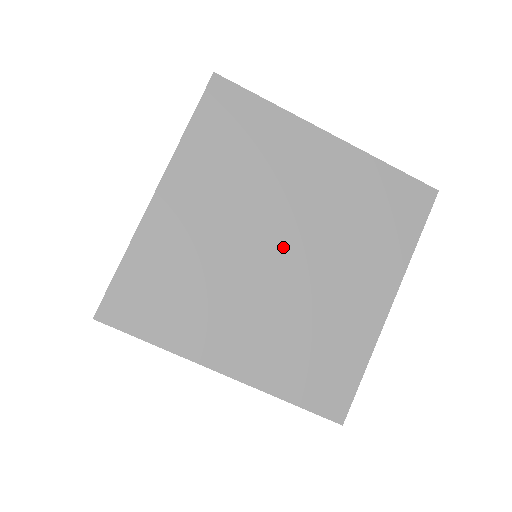
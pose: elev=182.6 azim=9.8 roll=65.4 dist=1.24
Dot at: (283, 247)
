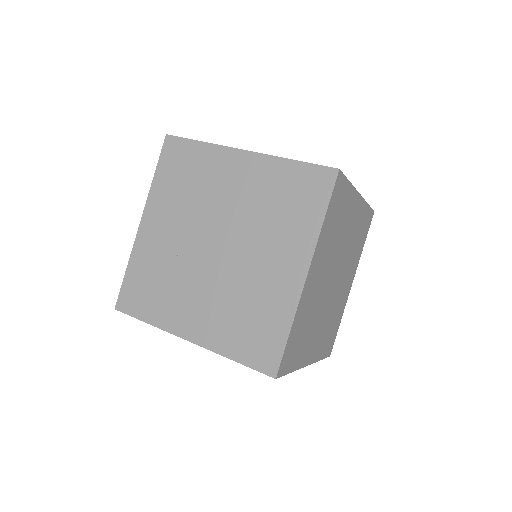
Dot at: (335, 277)
